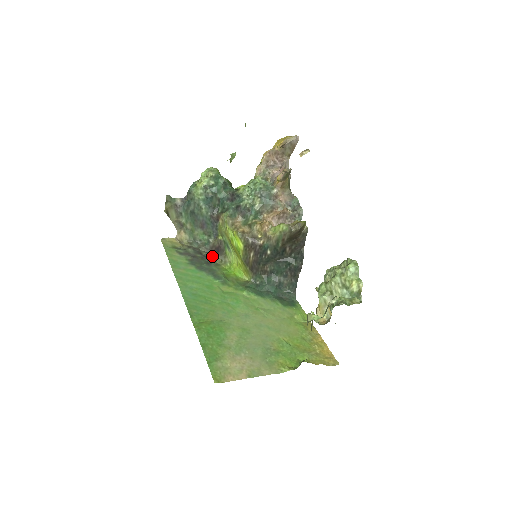
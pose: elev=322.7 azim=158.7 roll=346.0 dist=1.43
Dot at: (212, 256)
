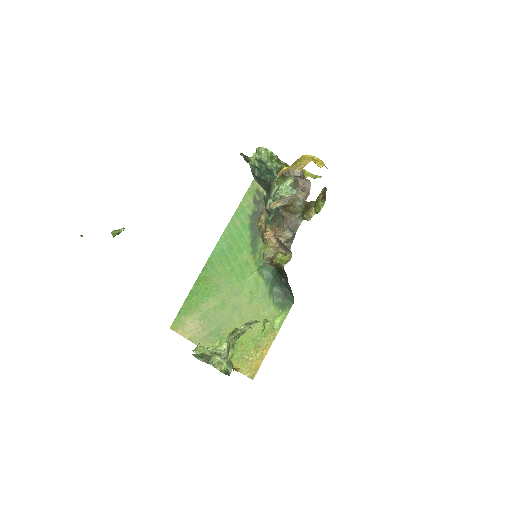
Dot at: occluded
